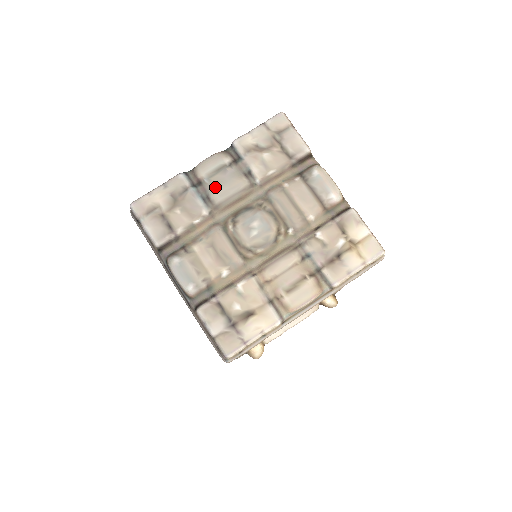
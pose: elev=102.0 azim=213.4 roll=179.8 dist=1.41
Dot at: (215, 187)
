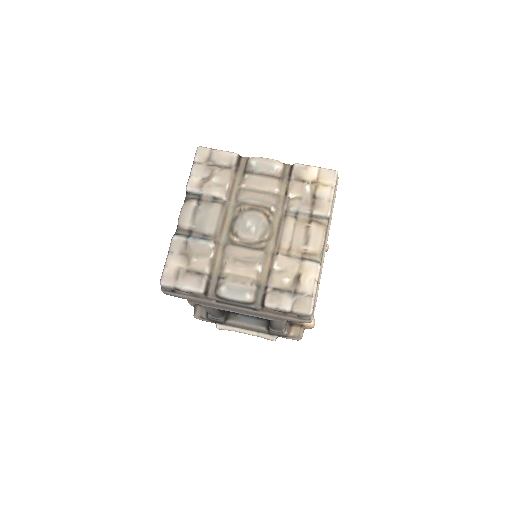
Dot at: (203, 225)
